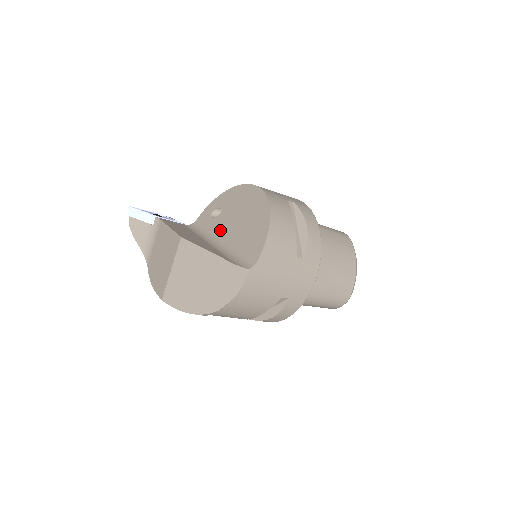
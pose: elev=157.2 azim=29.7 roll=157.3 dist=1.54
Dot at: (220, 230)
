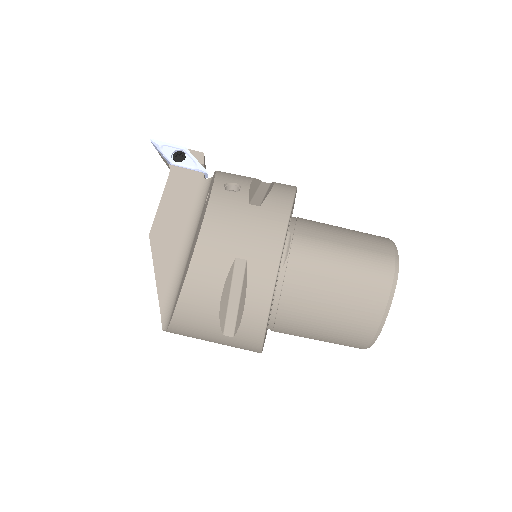
Dot at: (196, 231)
